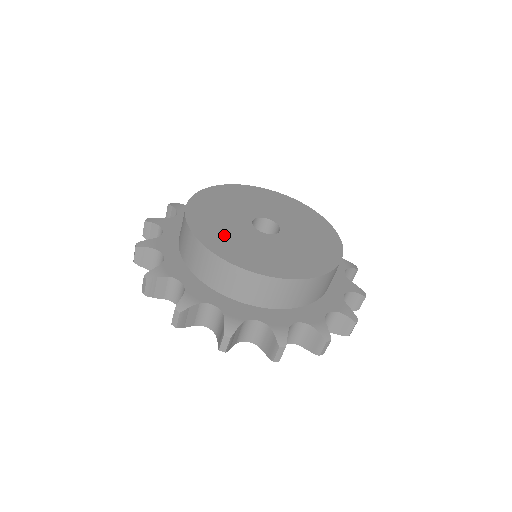
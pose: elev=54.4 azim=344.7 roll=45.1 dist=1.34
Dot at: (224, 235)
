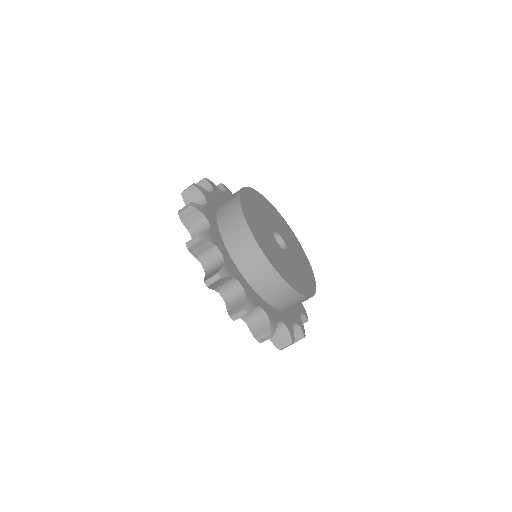
Dot at: (254, 210)
